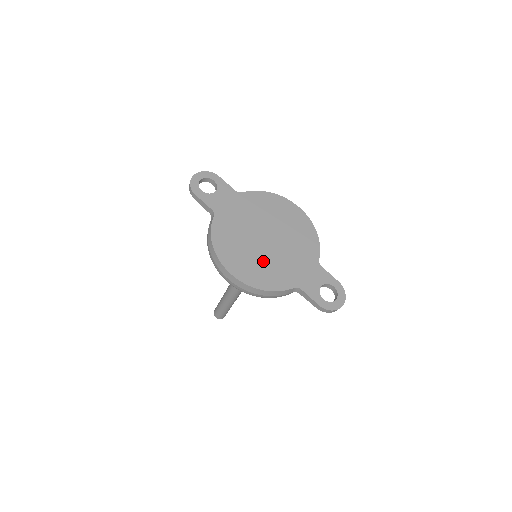
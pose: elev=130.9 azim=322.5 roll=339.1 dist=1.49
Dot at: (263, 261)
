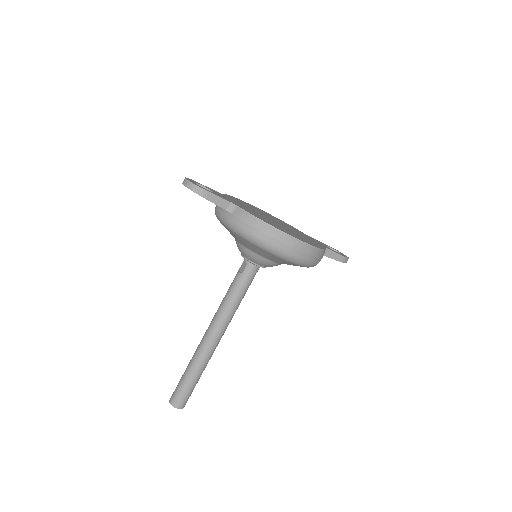
Dot at: (295, 233)
